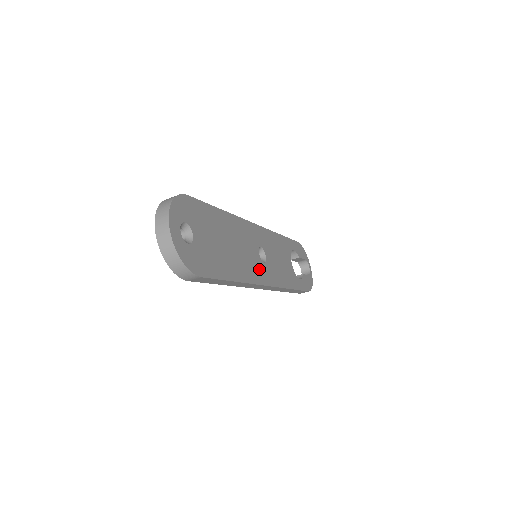
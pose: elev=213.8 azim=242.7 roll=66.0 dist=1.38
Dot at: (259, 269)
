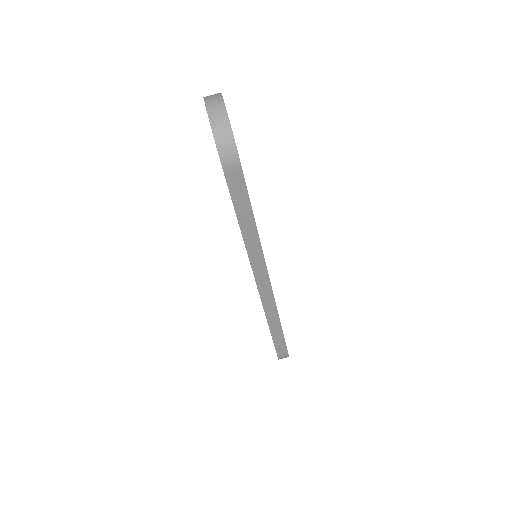
Dot at: occluded
